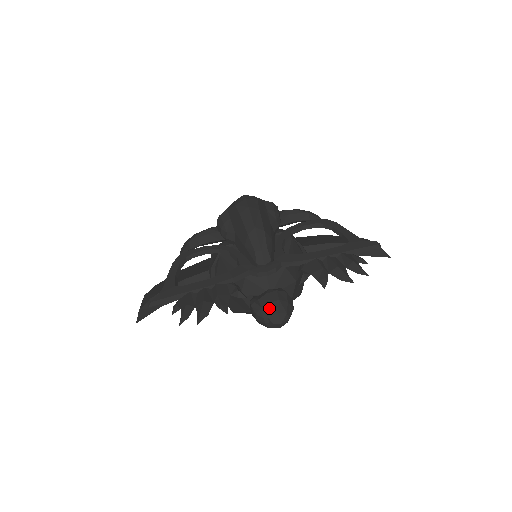
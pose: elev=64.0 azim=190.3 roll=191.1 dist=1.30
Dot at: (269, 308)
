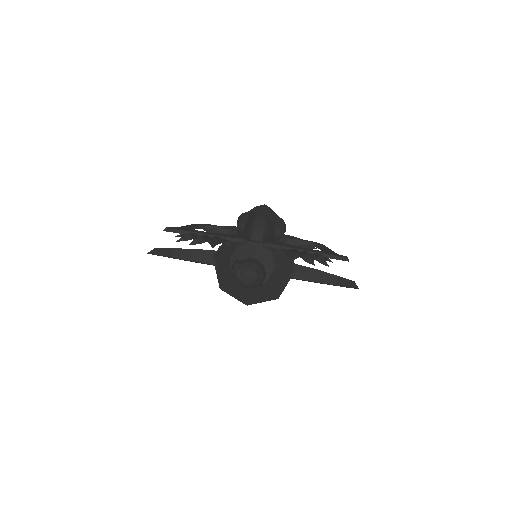
Dot at: (245, 264)
